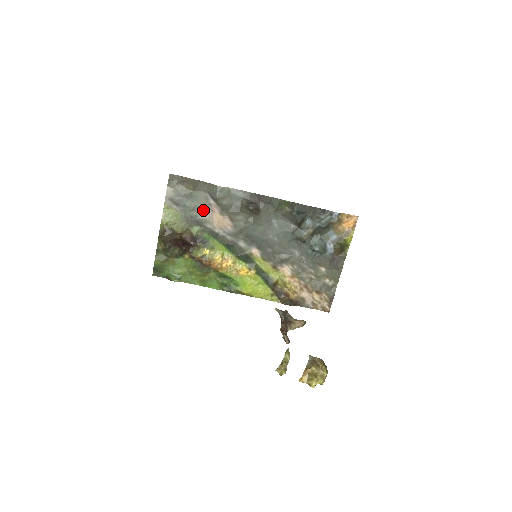
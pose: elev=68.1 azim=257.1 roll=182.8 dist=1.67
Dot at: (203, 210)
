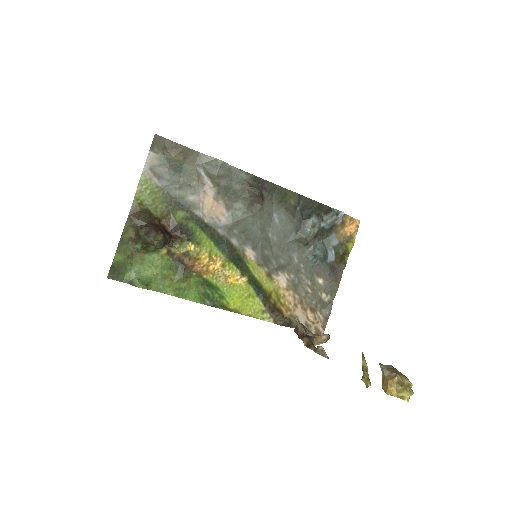
Dot at: (193, 190)
